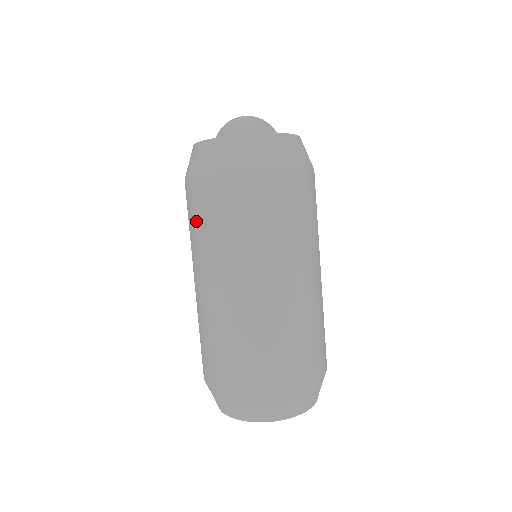
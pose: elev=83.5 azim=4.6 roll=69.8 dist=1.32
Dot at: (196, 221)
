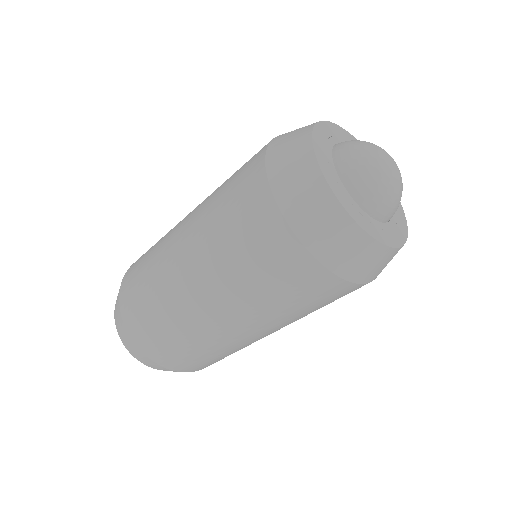
Dot at: (299, 303)
